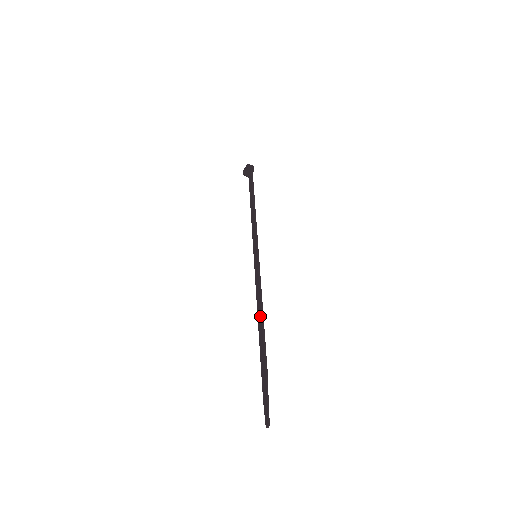
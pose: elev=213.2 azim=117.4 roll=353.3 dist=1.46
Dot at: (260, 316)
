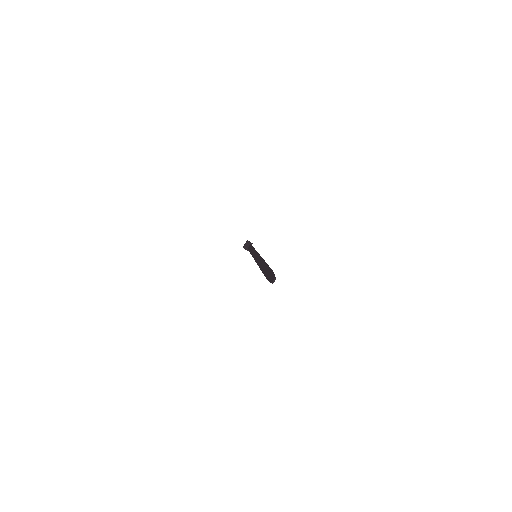
Dot at: (262, 262)
